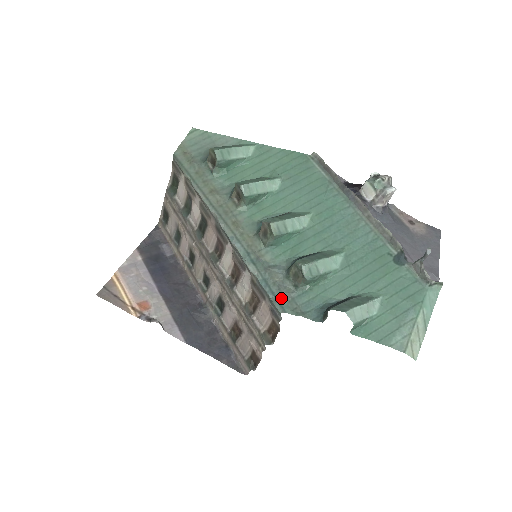
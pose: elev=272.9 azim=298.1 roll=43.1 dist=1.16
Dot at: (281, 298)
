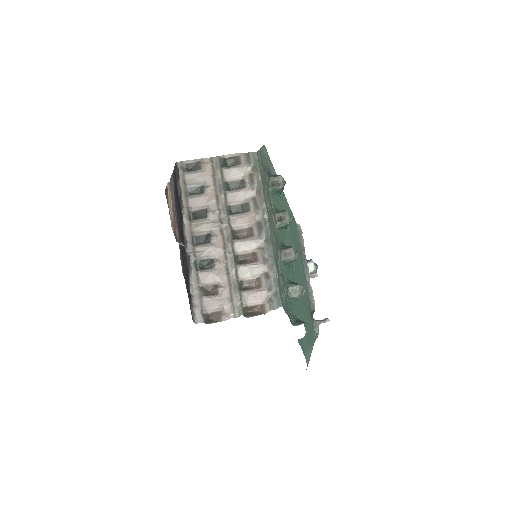
Dot at: (283, 298)
